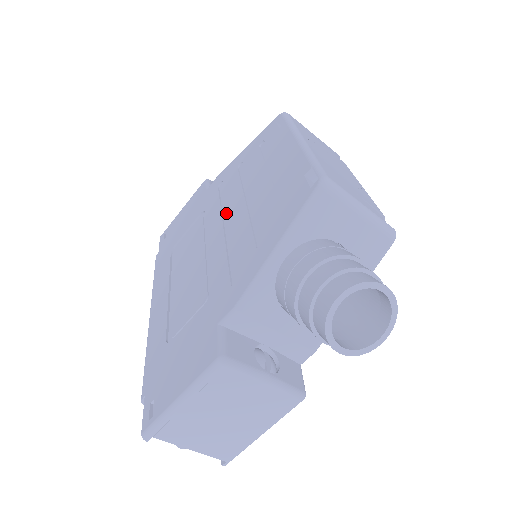
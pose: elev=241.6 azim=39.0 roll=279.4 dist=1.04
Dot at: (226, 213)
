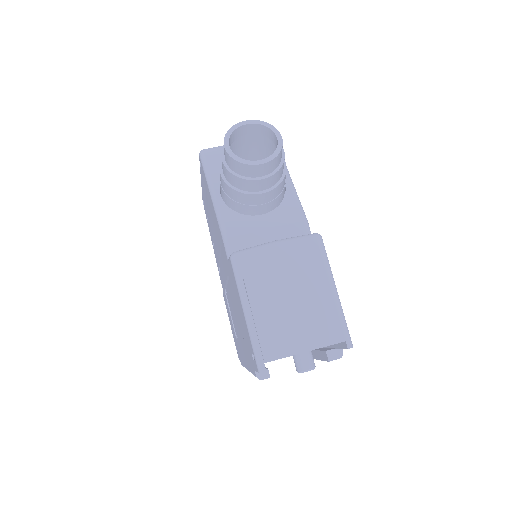
Dot at: occluded
